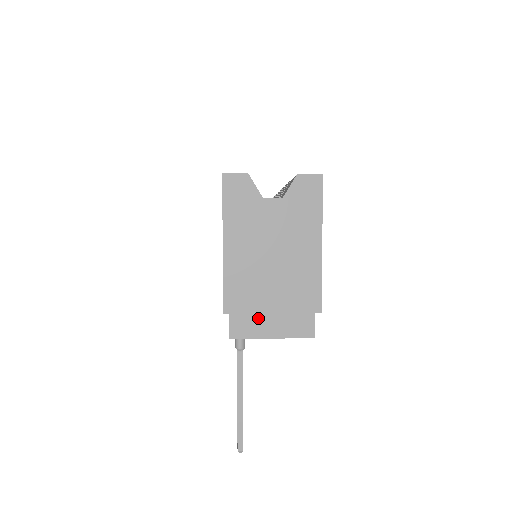
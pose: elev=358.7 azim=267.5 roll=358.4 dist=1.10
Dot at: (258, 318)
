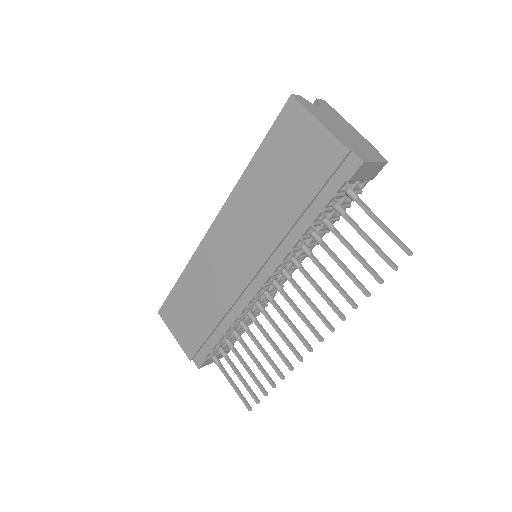
Dot at: (363, 153)
